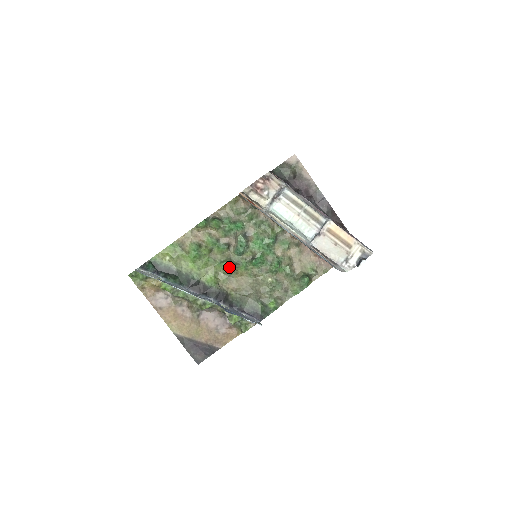
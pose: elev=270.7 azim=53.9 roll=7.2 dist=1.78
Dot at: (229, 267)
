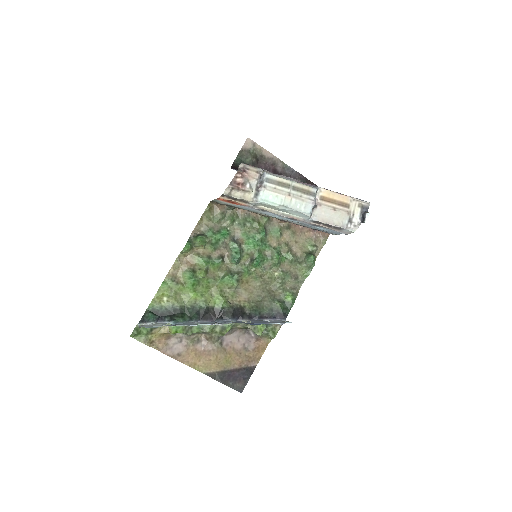
Dot at: (233, 279)
